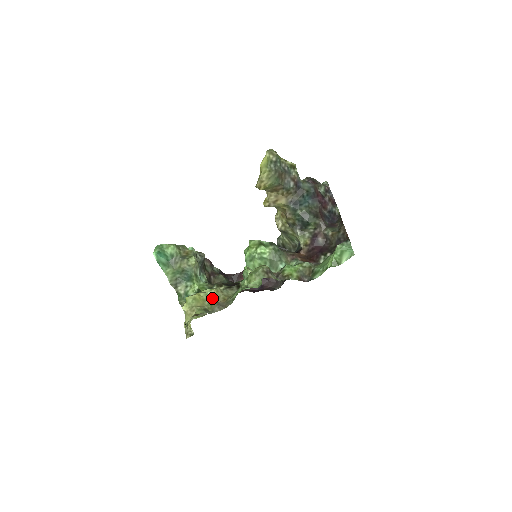
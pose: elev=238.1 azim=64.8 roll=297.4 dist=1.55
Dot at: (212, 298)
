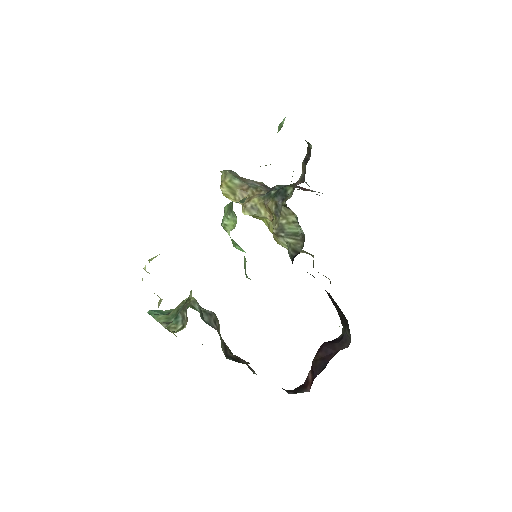
Dot at: occluded
